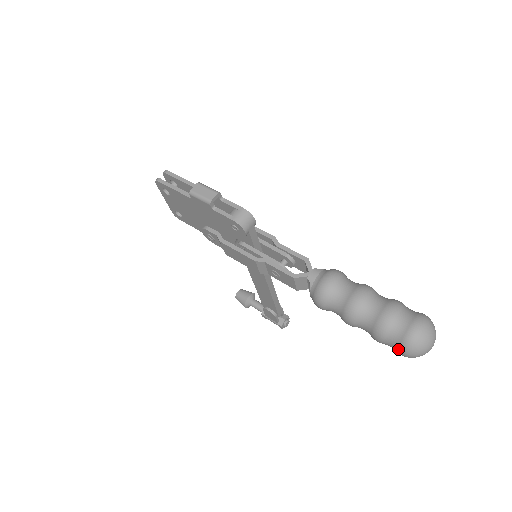
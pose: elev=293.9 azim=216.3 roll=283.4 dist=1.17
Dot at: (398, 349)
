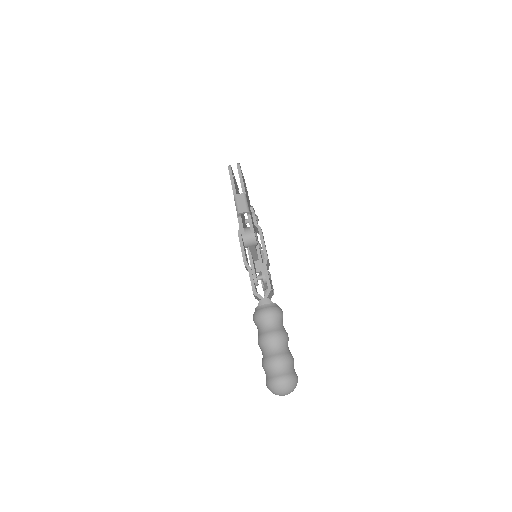
Dot at: (266, 380)
